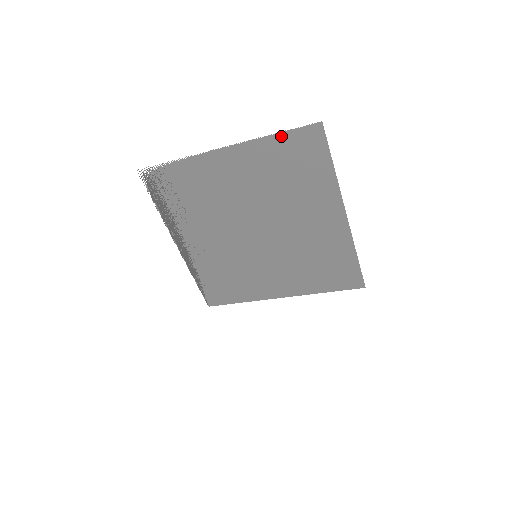
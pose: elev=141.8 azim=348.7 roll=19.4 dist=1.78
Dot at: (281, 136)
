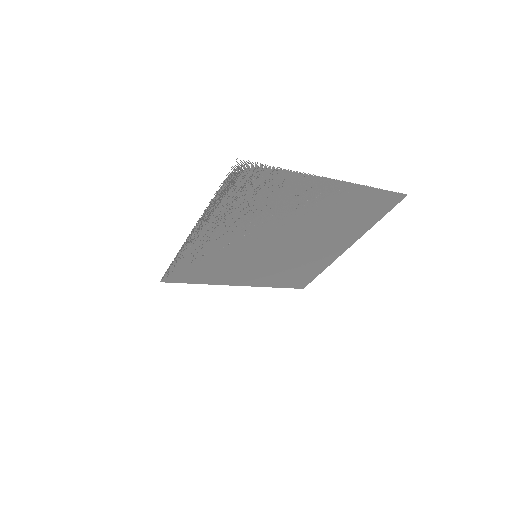
Dot at: (378, 191)
